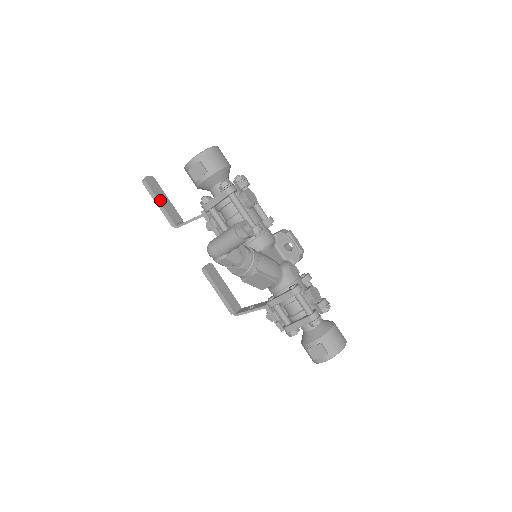
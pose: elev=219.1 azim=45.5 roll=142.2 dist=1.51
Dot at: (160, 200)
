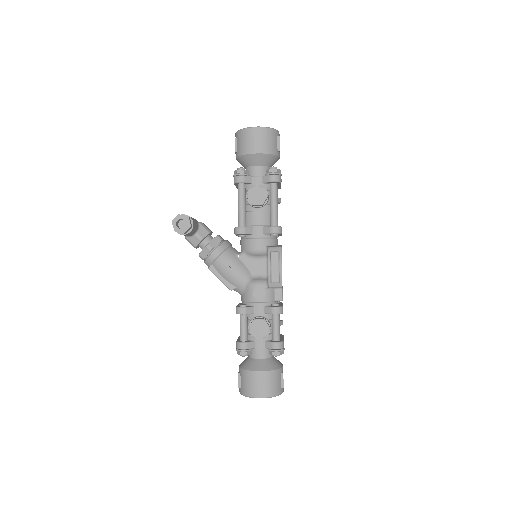
Dot at: occluded
